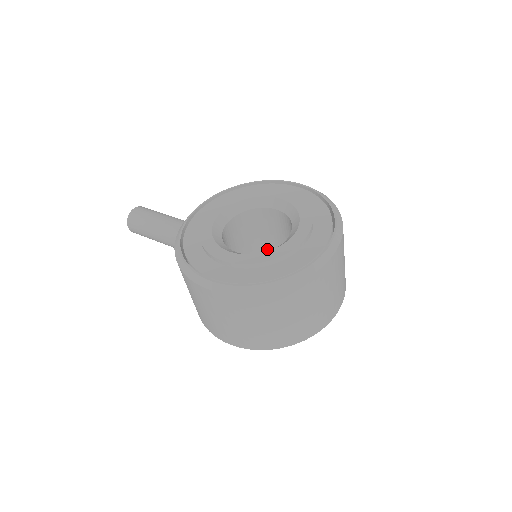
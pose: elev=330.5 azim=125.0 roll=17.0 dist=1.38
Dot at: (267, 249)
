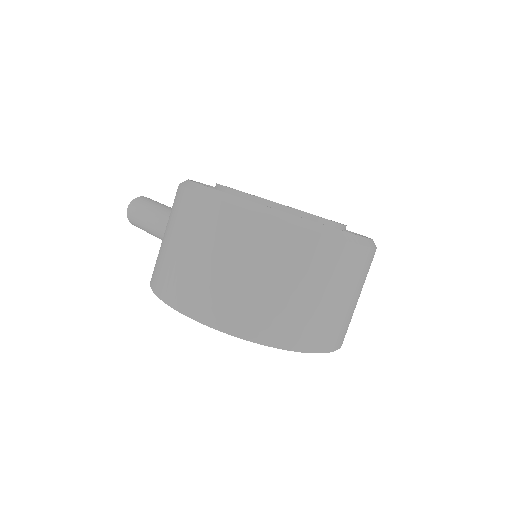
Dot at: occluded
